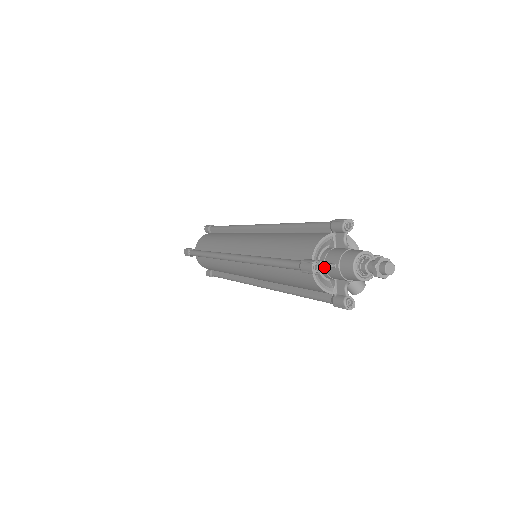
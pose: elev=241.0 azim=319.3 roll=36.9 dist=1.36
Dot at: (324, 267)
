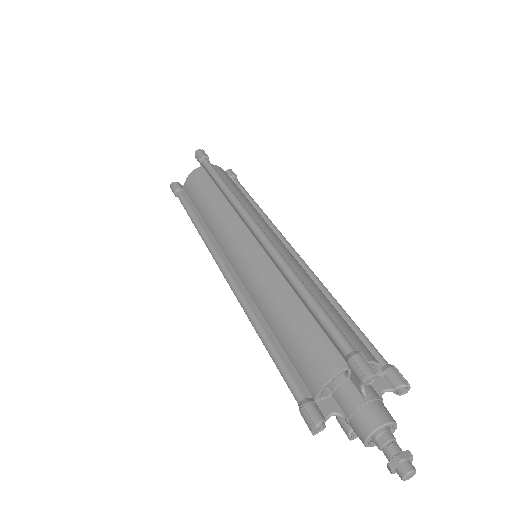
Dot at: (329, 417)
